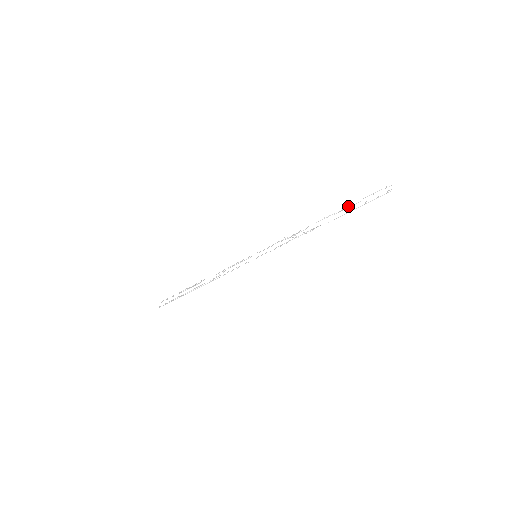
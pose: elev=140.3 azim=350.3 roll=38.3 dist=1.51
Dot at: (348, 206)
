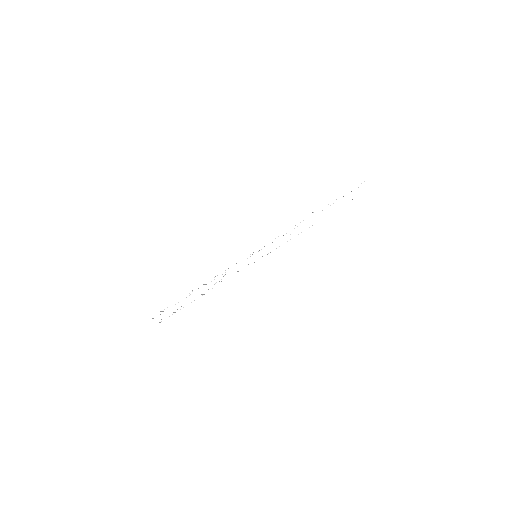
Dot at: occluded
